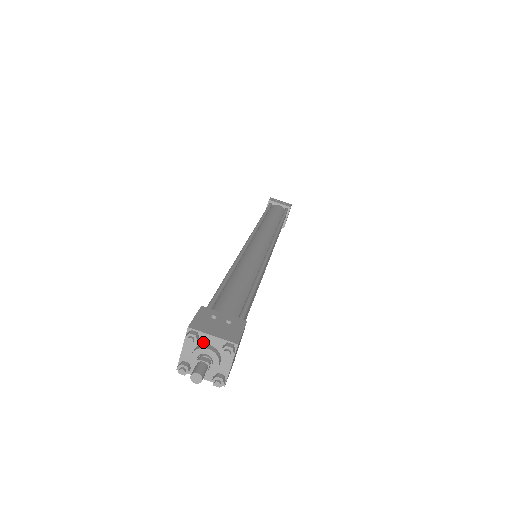
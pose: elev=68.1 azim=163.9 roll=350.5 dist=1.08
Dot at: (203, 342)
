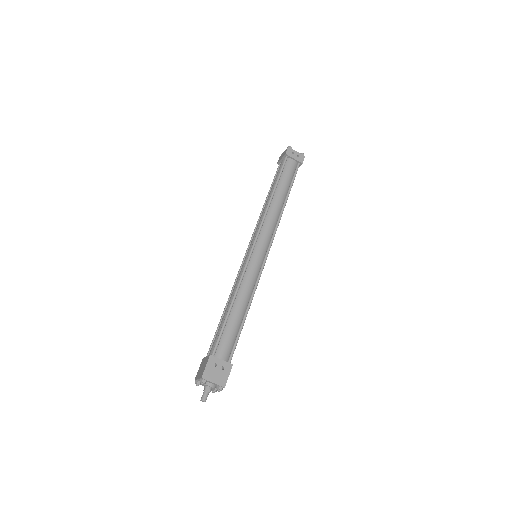
Dot at: (208, 382)
